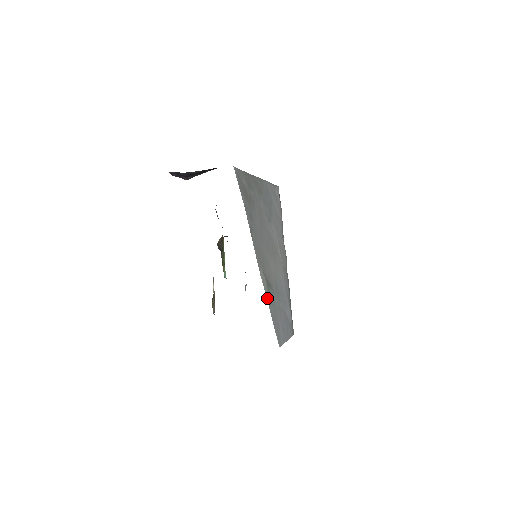
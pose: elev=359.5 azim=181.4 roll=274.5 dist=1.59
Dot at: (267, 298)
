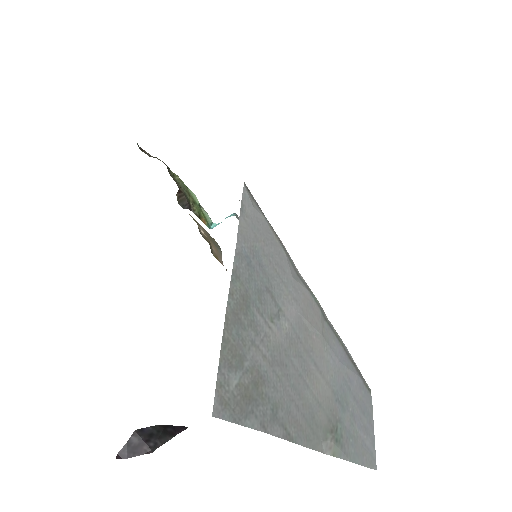
Dot at: (344, 458)
